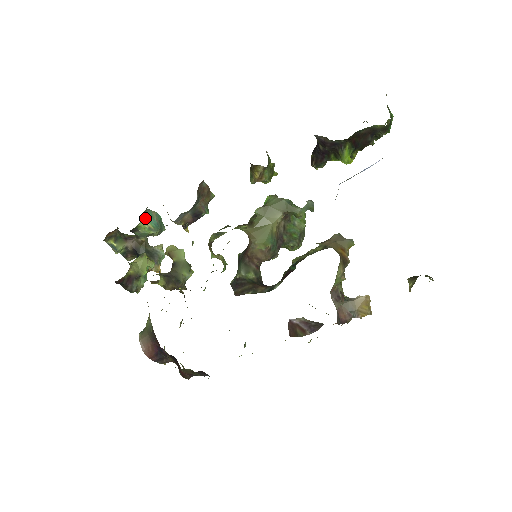
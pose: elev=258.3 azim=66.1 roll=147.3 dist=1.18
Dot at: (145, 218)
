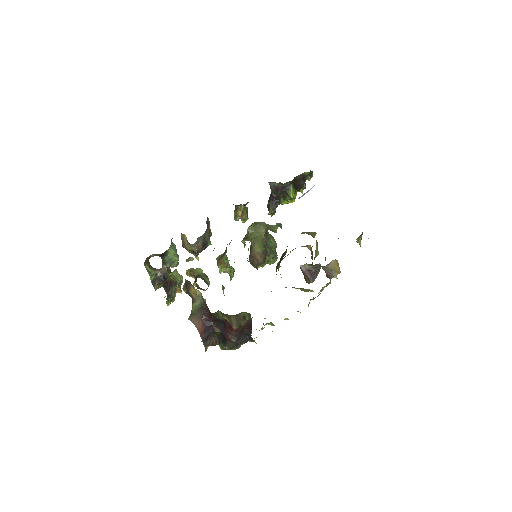
Dot at: (171, 246)
